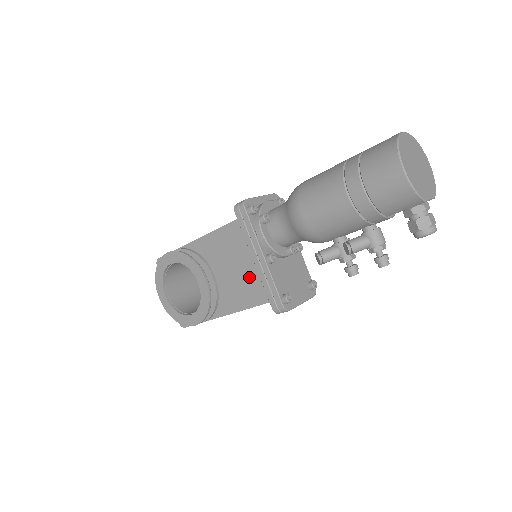
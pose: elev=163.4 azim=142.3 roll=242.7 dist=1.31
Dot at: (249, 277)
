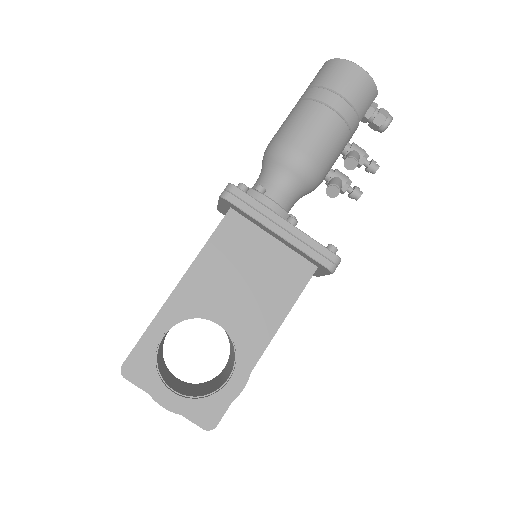
Dot at: (272, 272)
